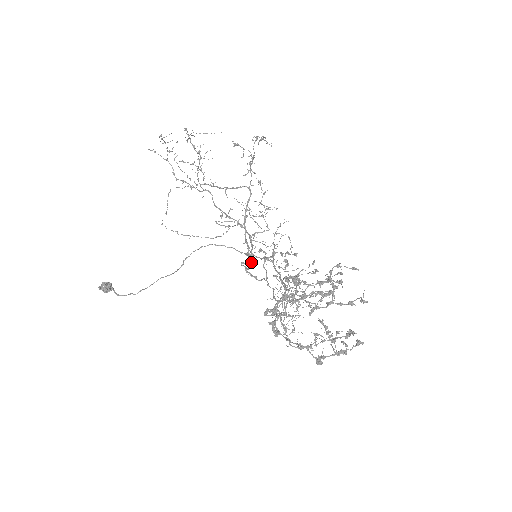
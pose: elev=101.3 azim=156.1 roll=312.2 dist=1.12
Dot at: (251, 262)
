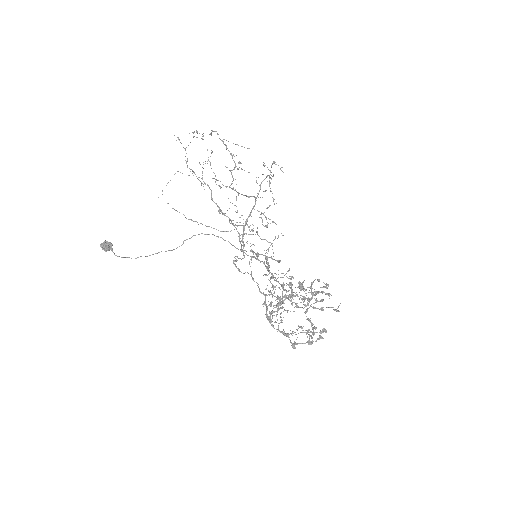
Dot at: occluded
